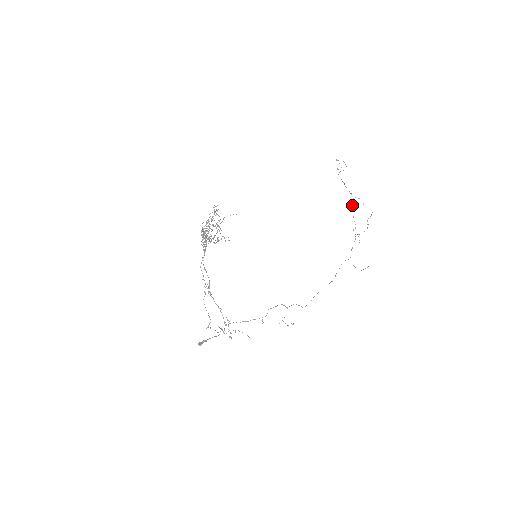
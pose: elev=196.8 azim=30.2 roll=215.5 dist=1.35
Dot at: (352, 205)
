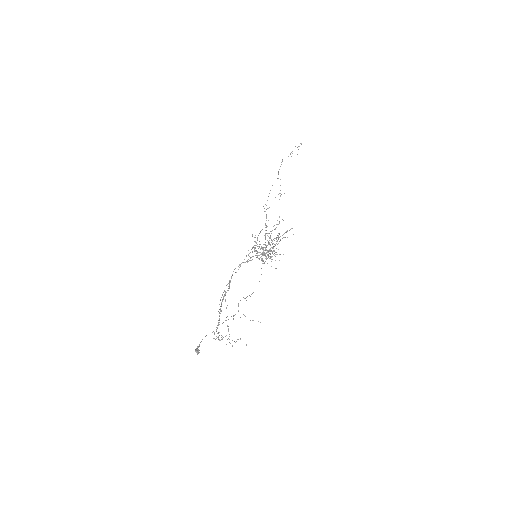
Dot at: occluded
